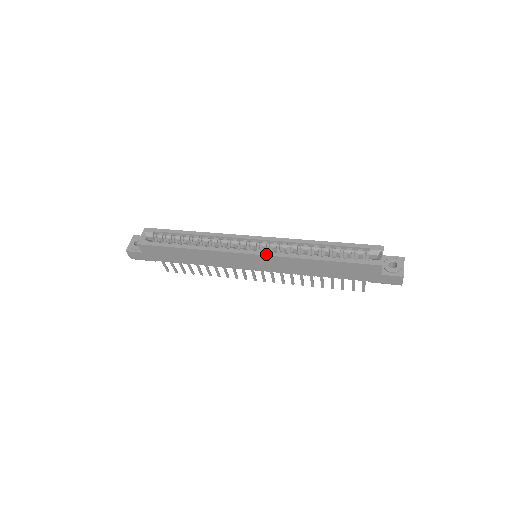
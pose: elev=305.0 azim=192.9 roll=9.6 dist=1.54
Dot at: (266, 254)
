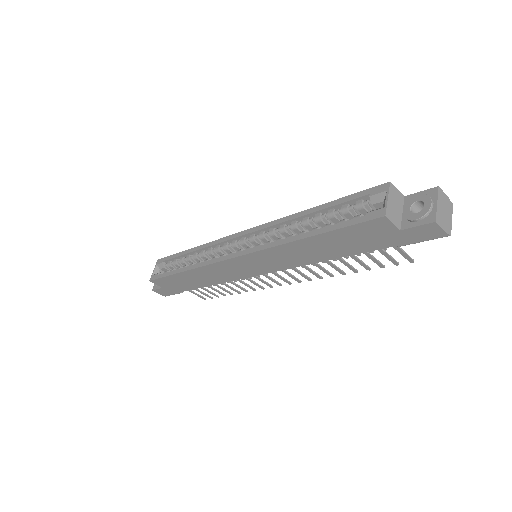
Dot at: (248, 252)
